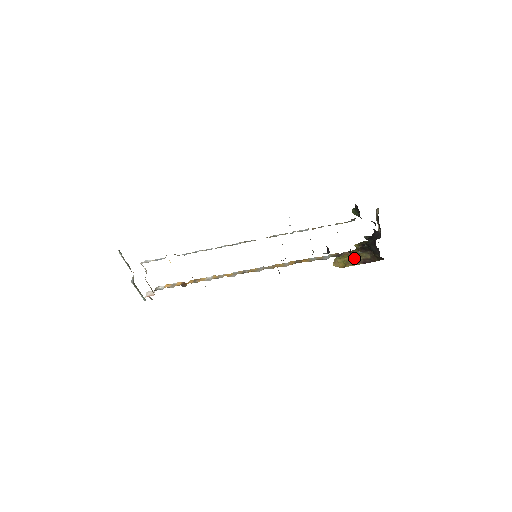
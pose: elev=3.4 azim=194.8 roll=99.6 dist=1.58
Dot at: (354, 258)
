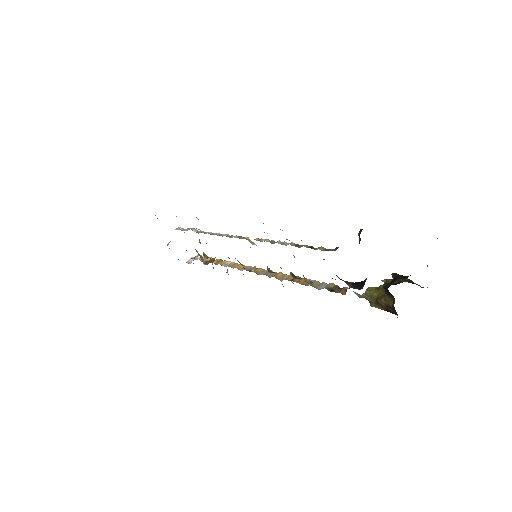
Dot at: (379, 298)
